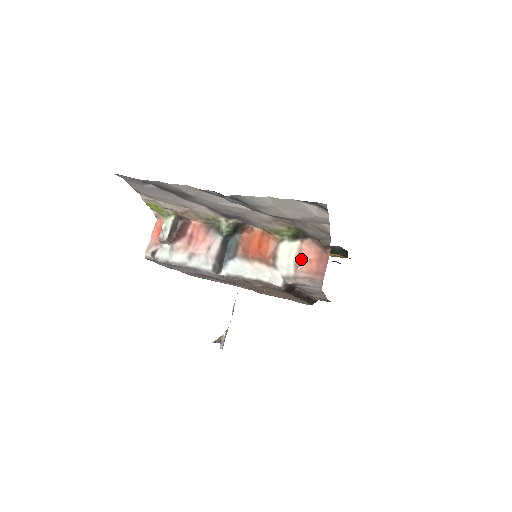
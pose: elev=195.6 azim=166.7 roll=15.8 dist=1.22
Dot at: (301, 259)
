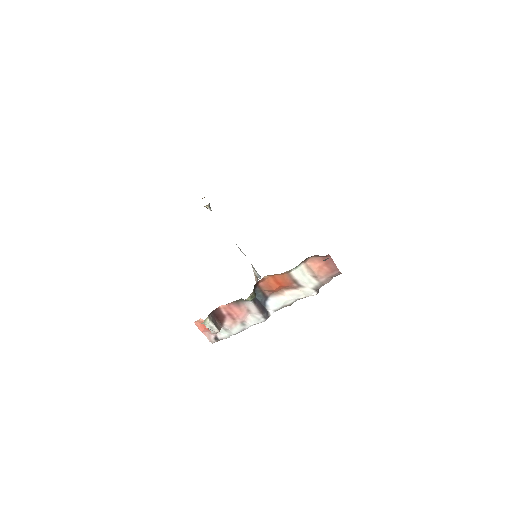
Dot at: (315, 272)
